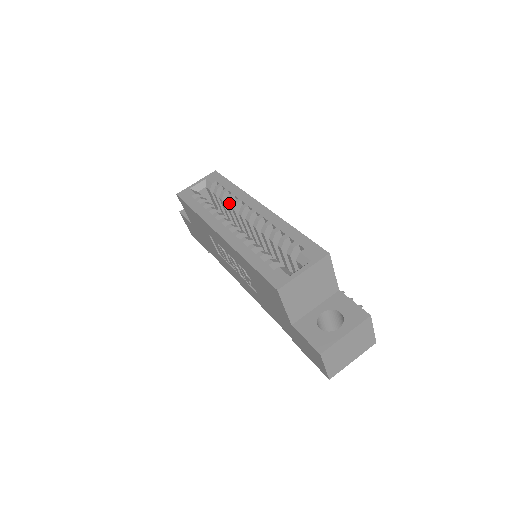
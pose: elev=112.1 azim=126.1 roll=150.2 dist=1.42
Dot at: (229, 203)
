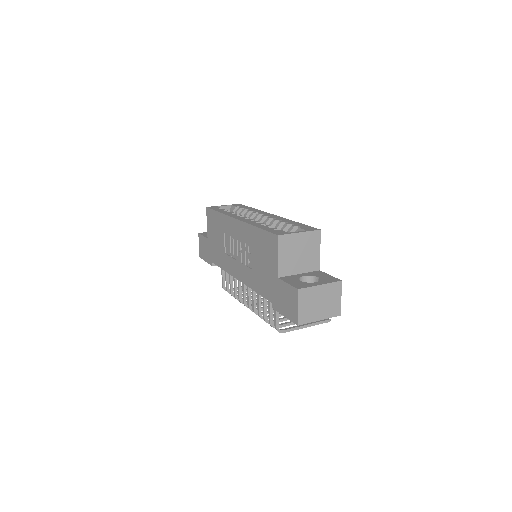
Dot at: (247, 215)
